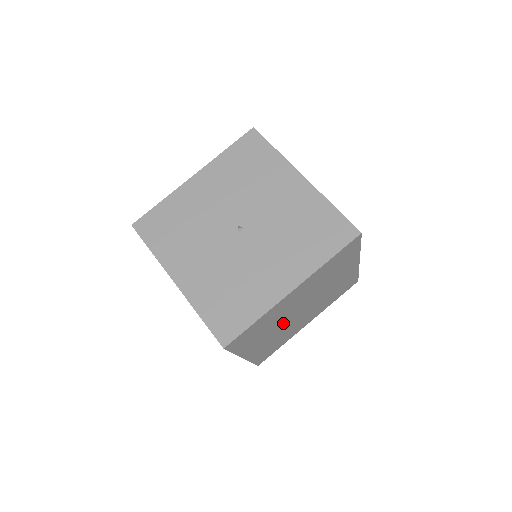
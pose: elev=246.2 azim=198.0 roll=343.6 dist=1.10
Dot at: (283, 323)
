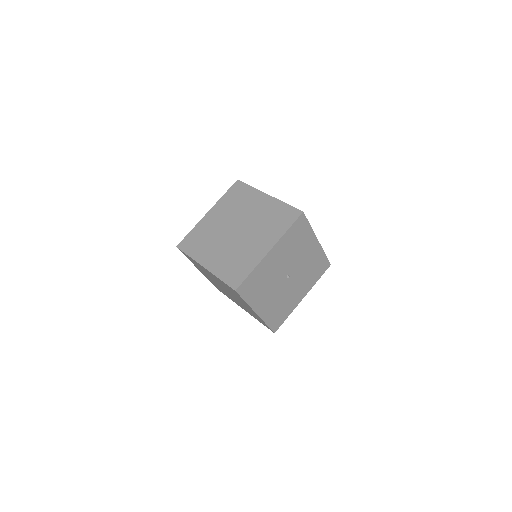
Dot at: occluded
